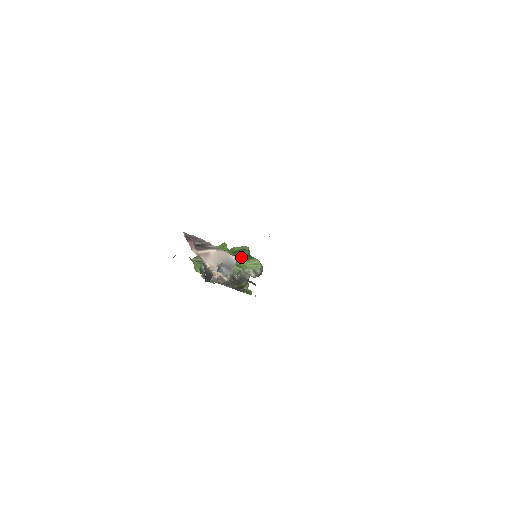
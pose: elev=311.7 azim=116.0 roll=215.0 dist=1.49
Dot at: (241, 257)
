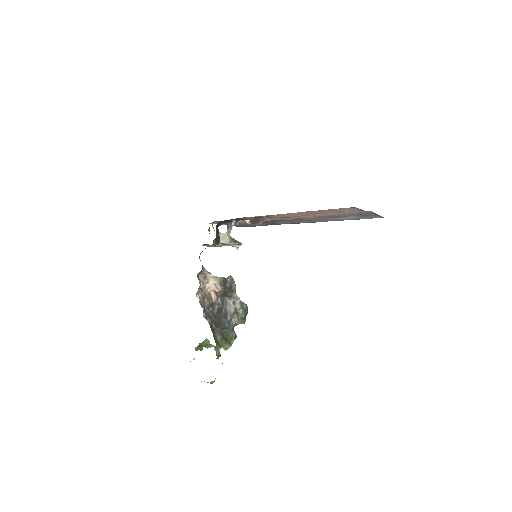
Dot at: occluded
